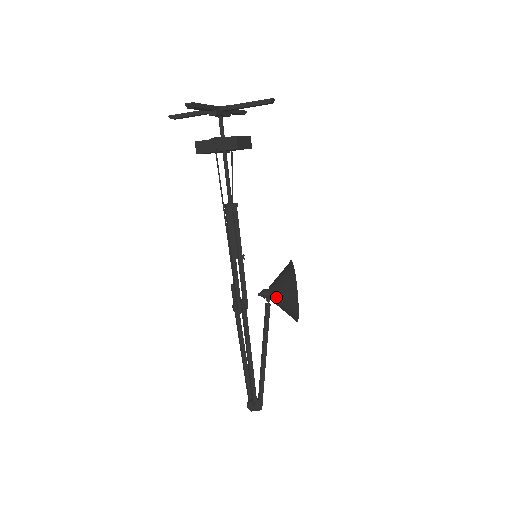
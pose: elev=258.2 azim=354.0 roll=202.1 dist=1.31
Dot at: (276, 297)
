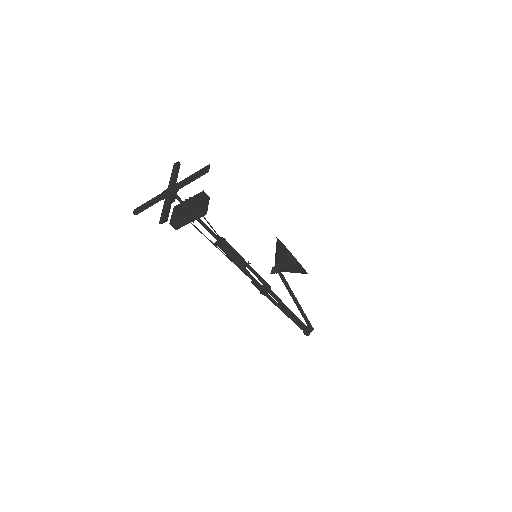
Dot at: (285, 270)
